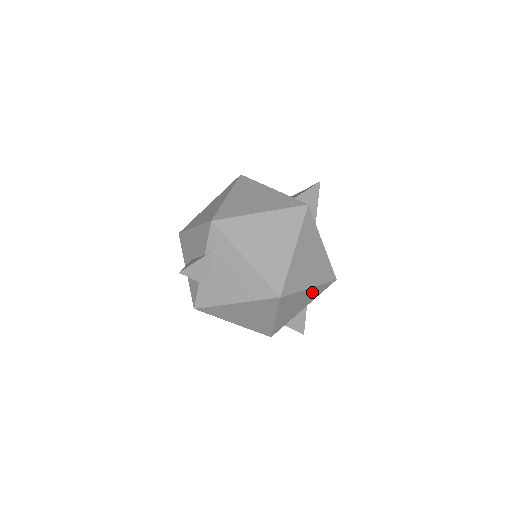
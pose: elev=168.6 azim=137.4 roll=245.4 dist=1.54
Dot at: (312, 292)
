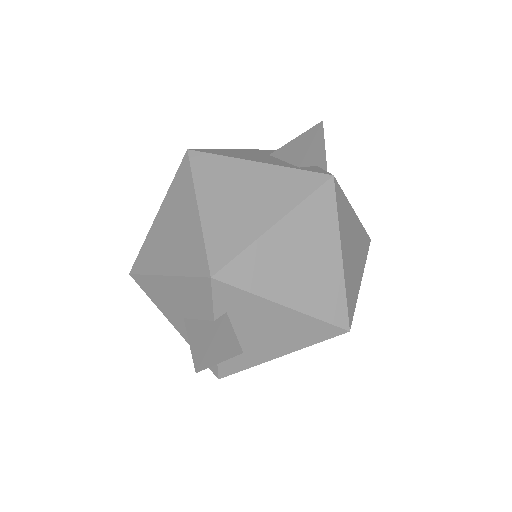
Dot at: occluded
